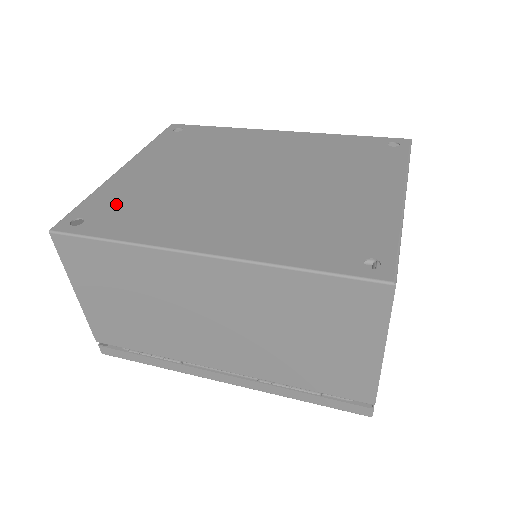
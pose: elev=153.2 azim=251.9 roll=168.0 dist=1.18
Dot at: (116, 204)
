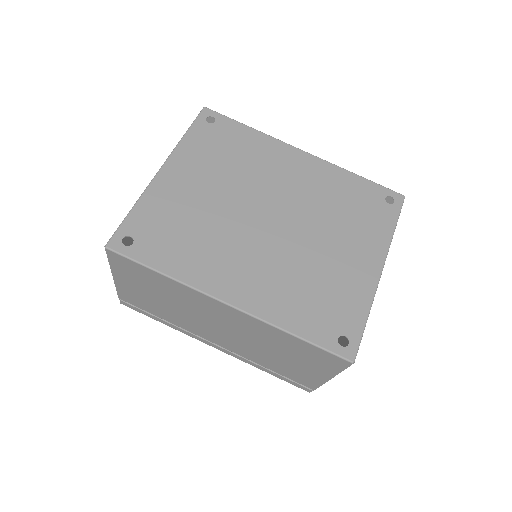
Dot at: (159, 225)
